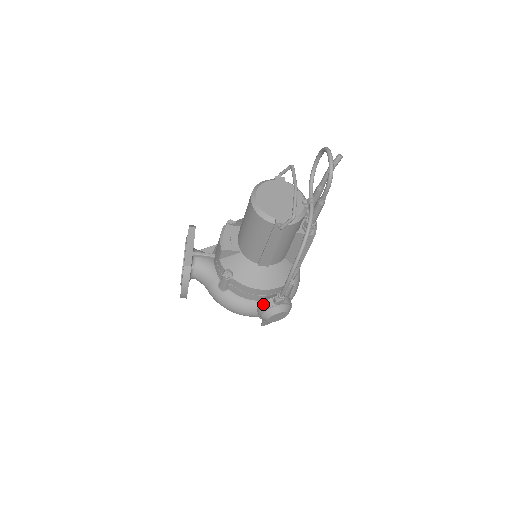
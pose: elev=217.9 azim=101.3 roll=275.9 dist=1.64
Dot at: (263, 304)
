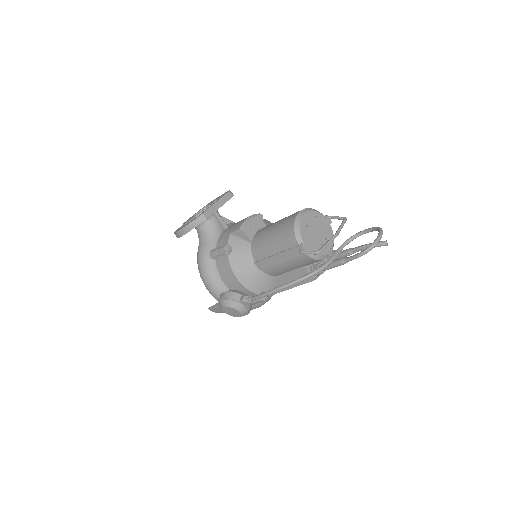
Dot at: (232, 293)
